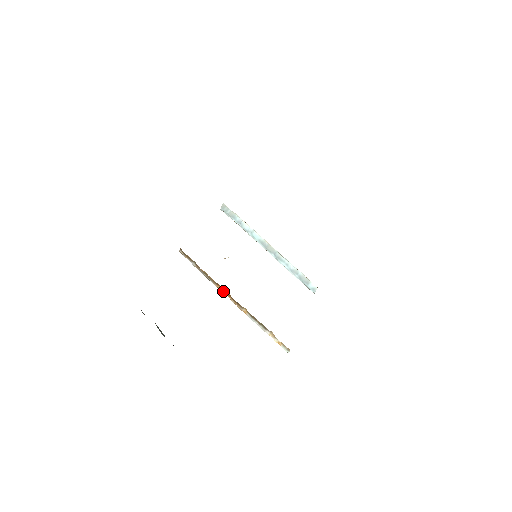
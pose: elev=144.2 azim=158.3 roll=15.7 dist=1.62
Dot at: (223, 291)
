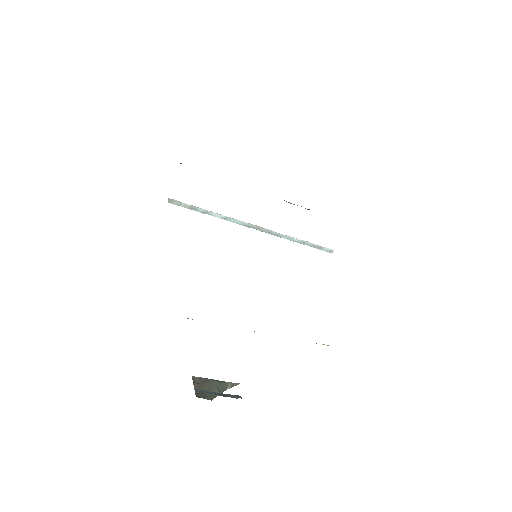
Dot at: occluded
